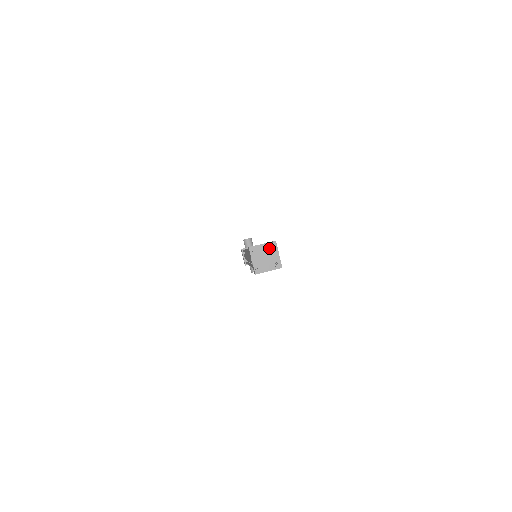
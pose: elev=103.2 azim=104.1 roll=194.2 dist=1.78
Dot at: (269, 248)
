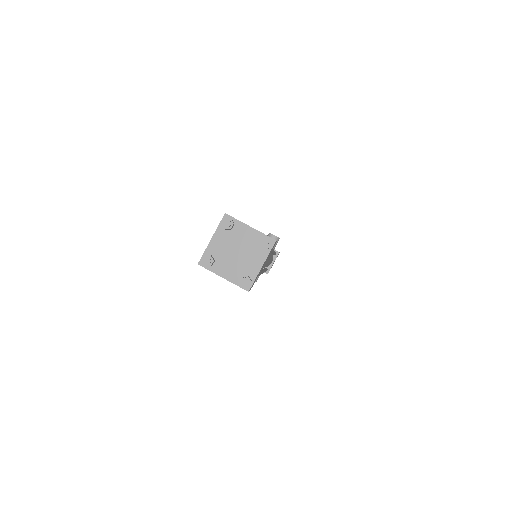
Dot at: (255, 242)
